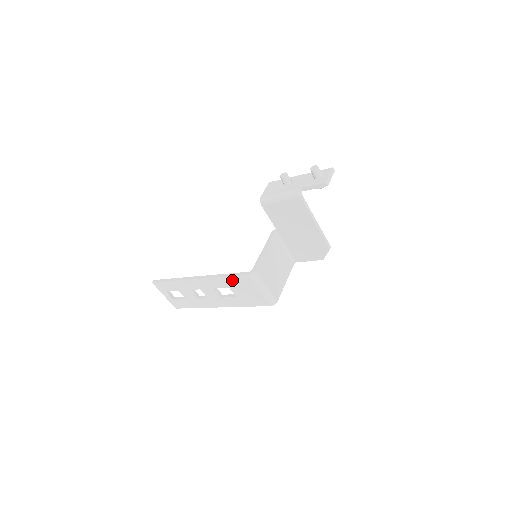
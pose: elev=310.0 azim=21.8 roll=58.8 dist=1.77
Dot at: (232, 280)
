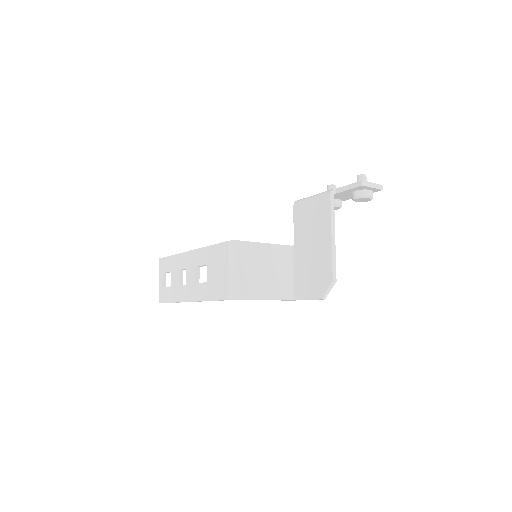
Dot at: (214, 251)
